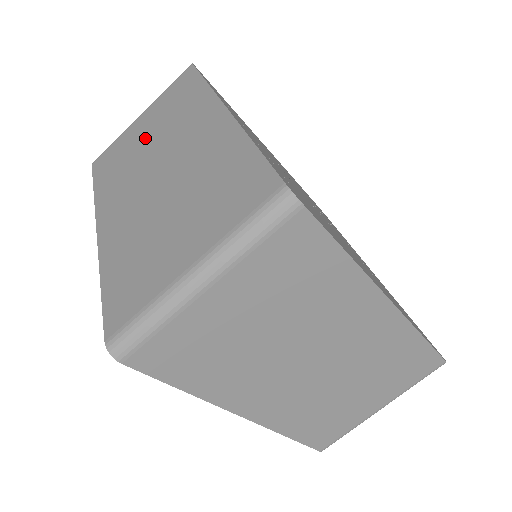
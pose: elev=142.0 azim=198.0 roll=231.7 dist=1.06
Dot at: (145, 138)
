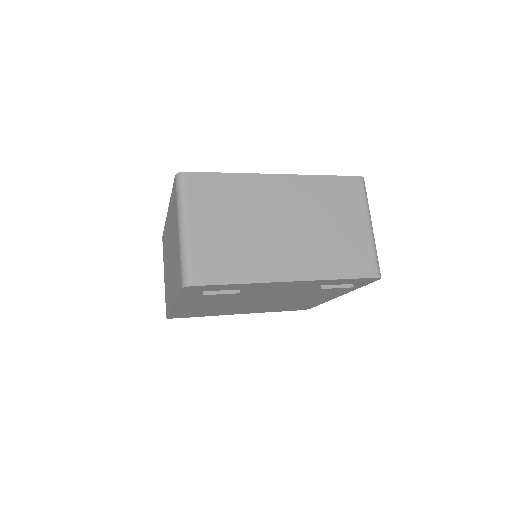
Dot at: (166, 270)
